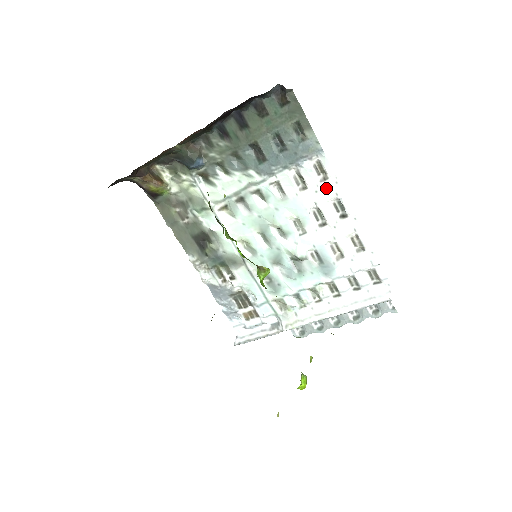
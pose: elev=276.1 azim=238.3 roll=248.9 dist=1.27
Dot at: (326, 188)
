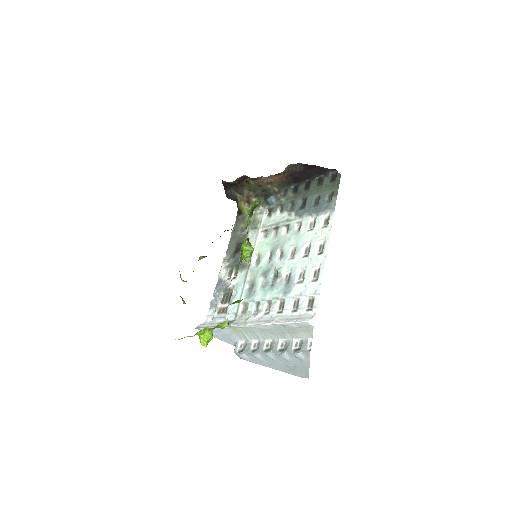
Dot at: (322, 232)
